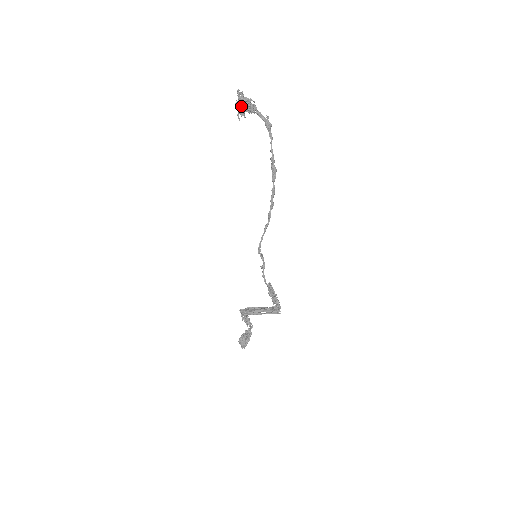
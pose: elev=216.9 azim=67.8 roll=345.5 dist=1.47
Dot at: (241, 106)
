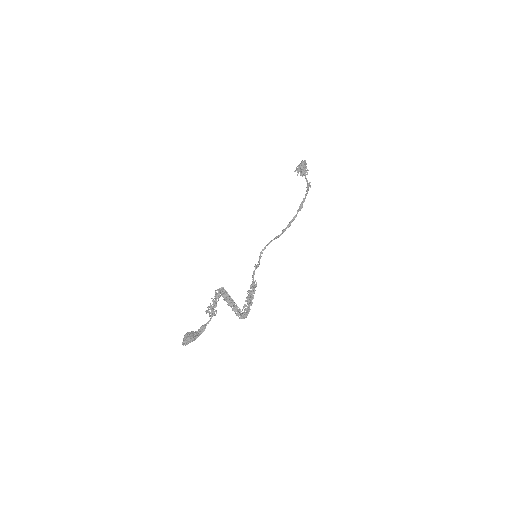
Dot at: (301, 165)
